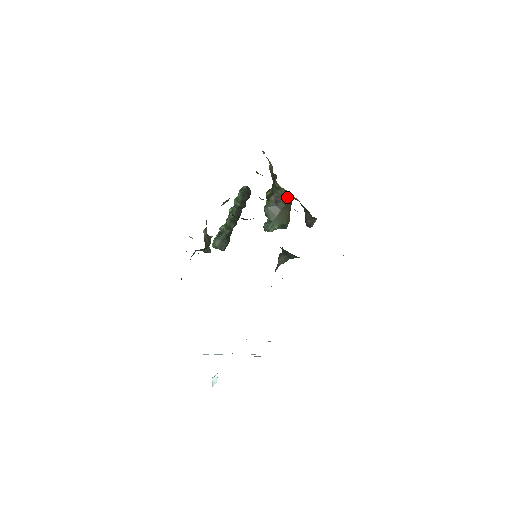
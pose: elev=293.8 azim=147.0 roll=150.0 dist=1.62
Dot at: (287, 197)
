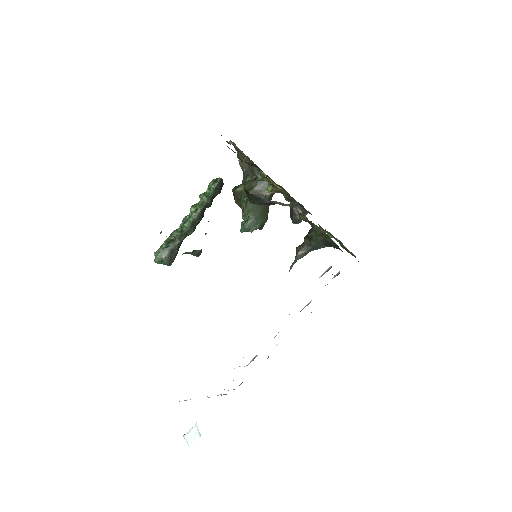
Dot at: (273, 190)
